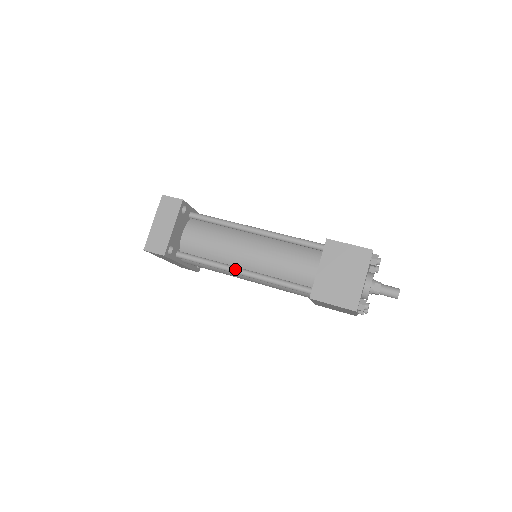
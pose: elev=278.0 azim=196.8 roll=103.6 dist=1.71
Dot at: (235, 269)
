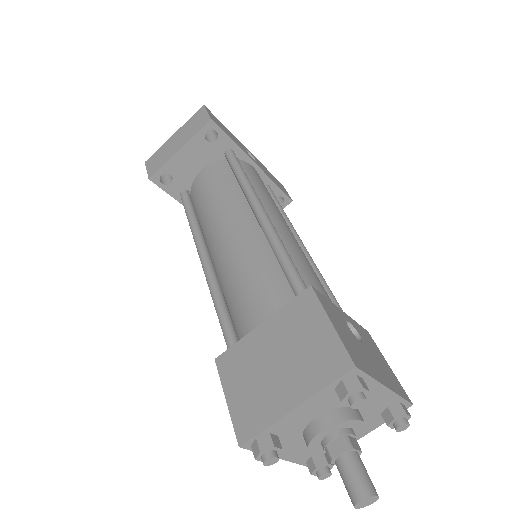
Dot at: (200, 248)
